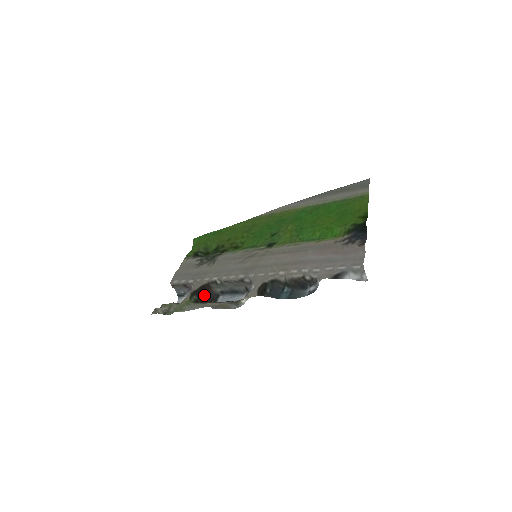
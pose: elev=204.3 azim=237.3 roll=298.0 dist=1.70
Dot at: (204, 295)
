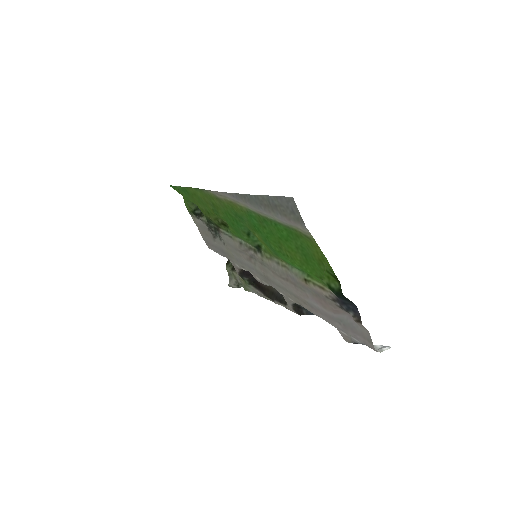
Dot at: (249, 272)
